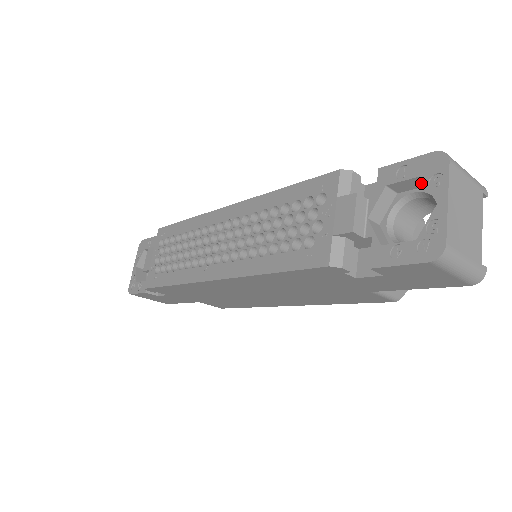
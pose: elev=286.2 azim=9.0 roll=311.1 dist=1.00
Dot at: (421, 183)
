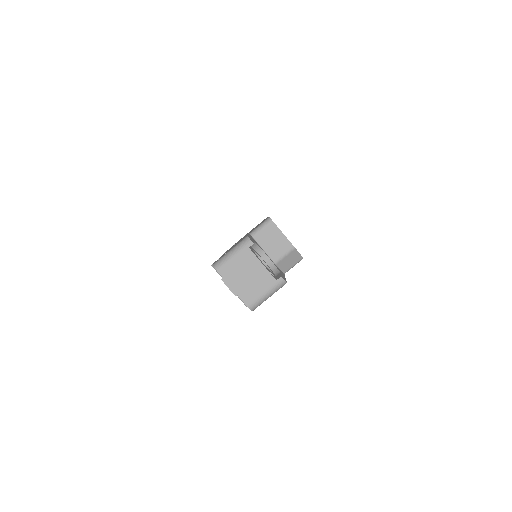
Dot at: occluded
